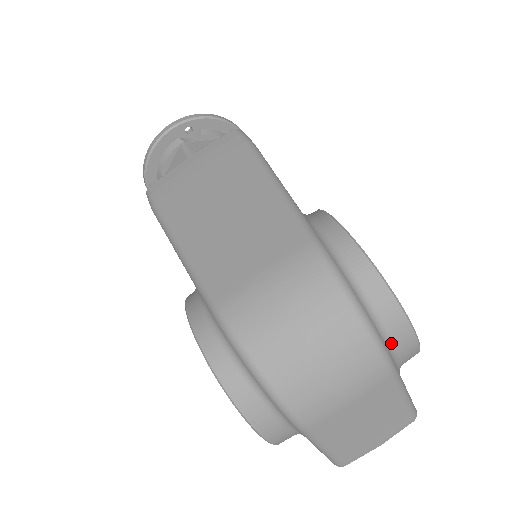
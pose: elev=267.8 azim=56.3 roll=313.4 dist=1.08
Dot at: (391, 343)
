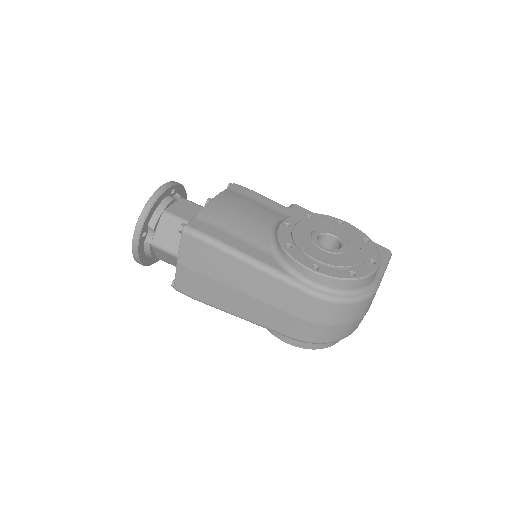
Dot at: (370, 283)
